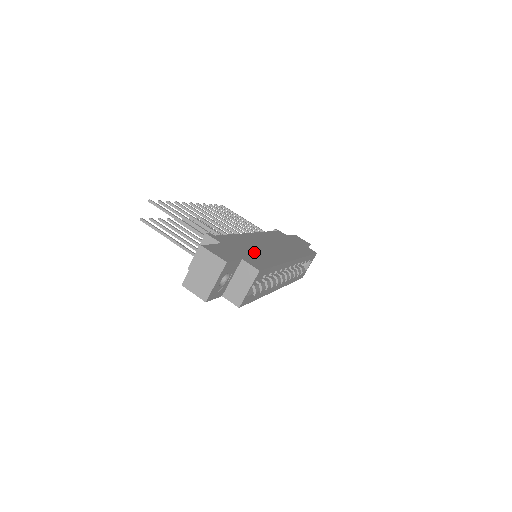
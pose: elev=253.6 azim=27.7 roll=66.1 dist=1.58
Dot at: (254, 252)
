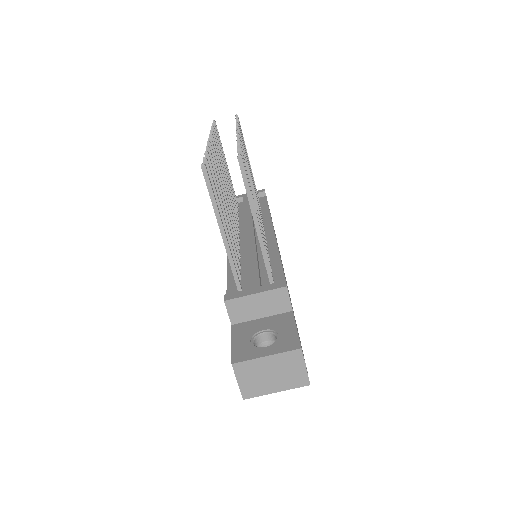
Dot at: occluded
